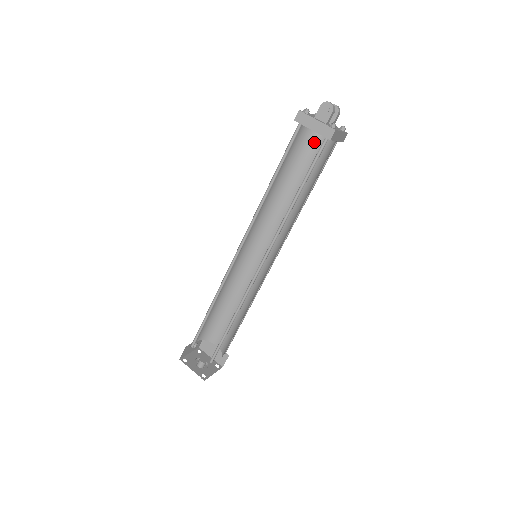
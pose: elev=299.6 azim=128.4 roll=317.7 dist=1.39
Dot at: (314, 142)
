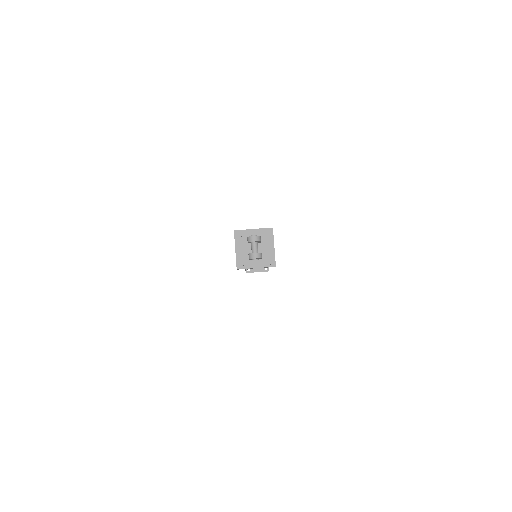
Dot at: occluded
